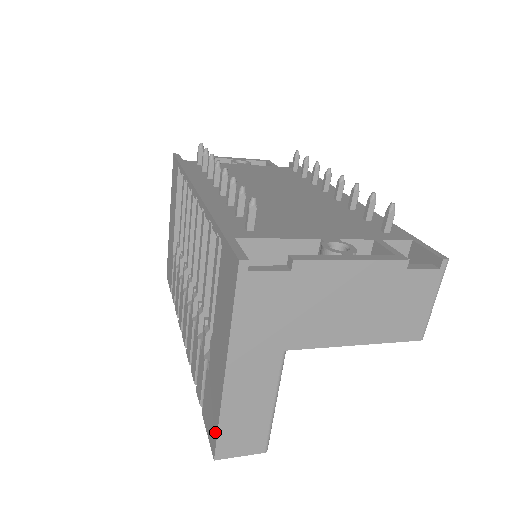
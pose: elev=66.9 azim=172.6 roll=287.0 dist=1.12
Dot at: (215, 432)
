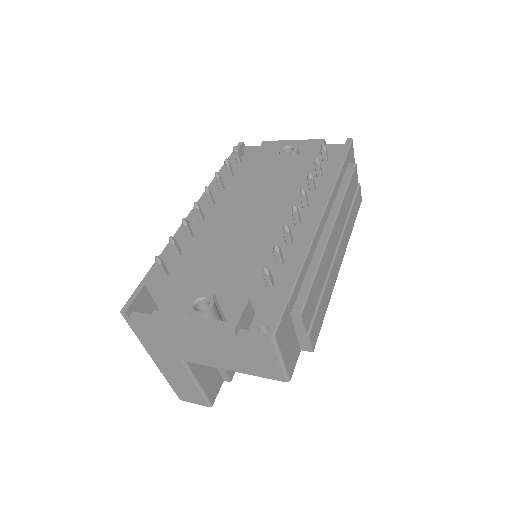
Dot at: occluded
